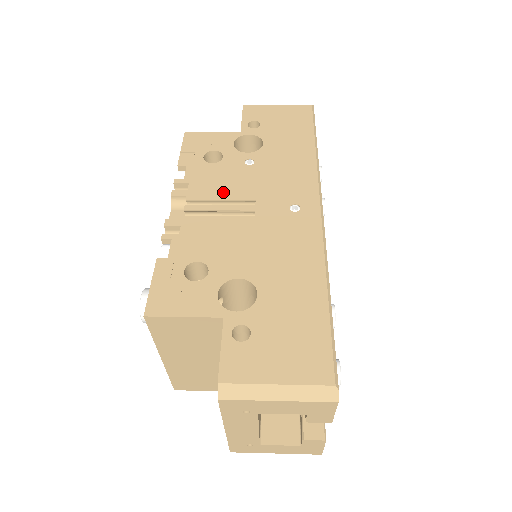
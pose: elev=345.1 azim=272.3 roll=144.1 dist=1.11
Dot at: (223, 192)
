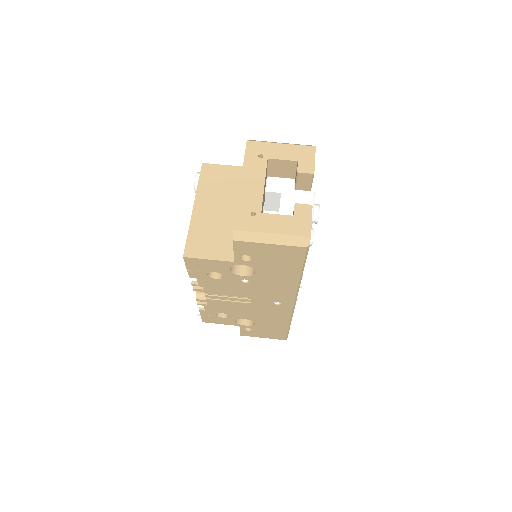
Dot at: (229, 293)
